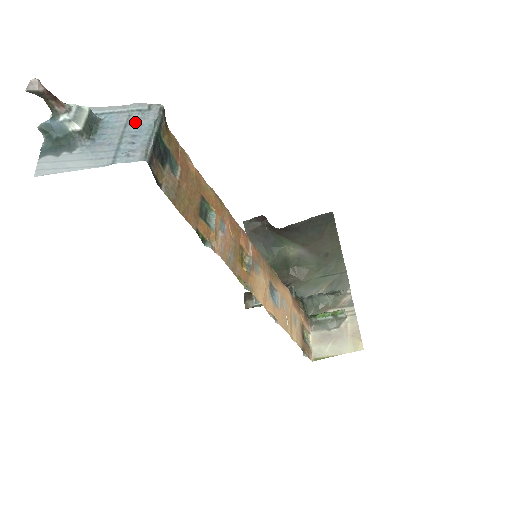
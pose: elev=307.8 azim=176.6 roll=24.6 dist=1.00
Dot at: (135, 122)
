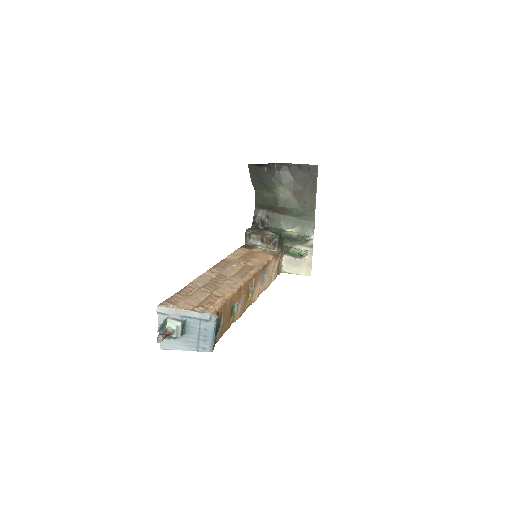
Dot at: (204, 327)
